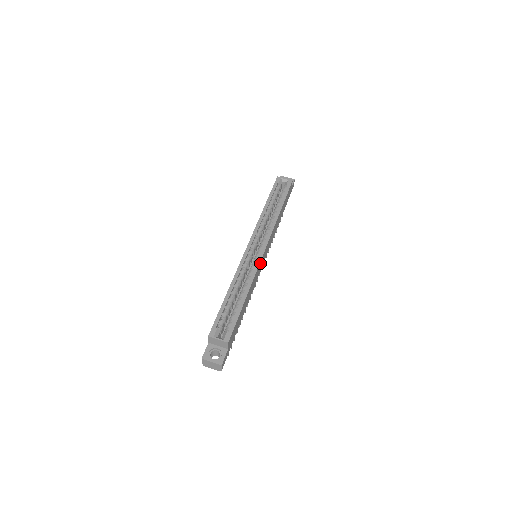
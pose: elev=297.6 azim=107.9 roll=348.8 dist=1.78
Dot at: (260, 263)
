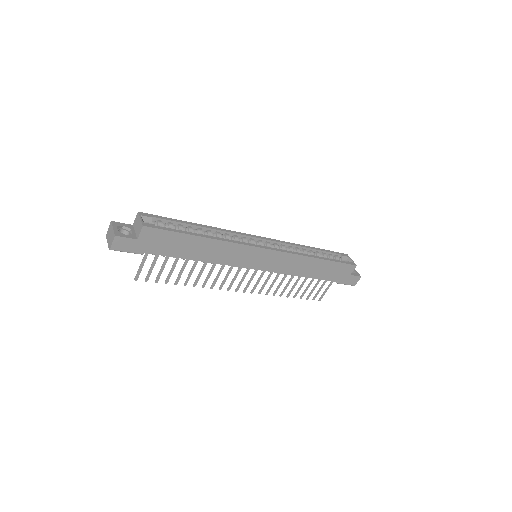
Dot at: (250, 250)
